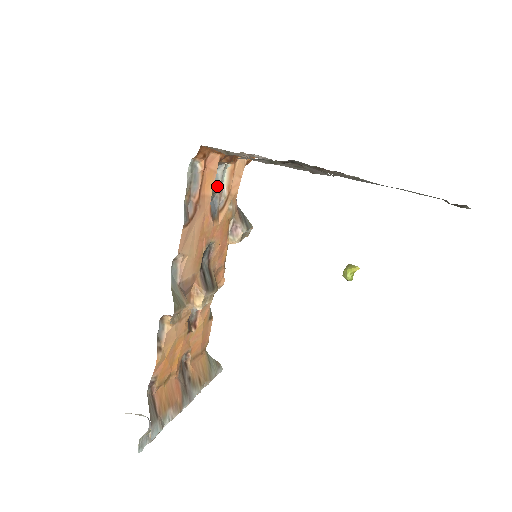
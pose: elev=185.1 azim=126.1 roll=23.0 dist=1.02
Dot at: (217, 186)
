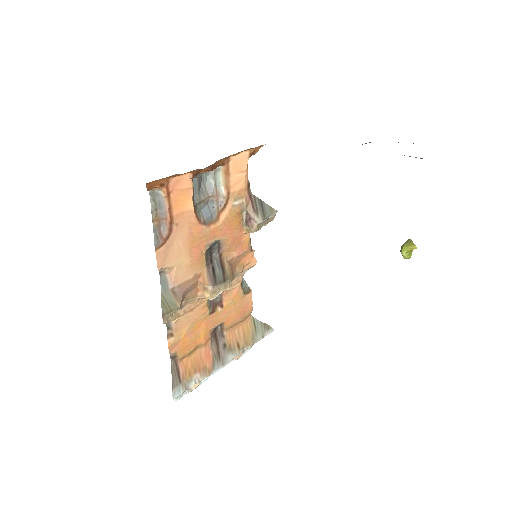
Dot at: (210, 190)
